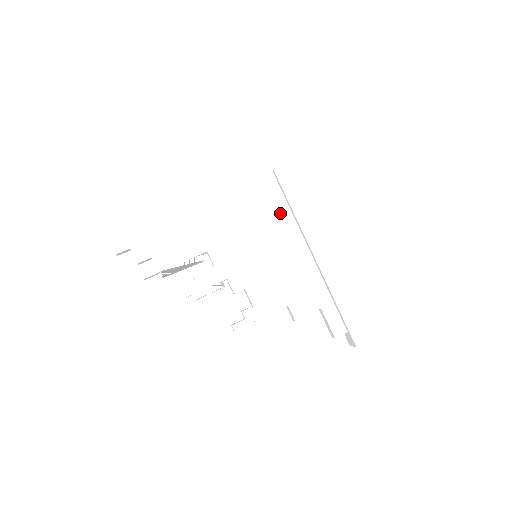
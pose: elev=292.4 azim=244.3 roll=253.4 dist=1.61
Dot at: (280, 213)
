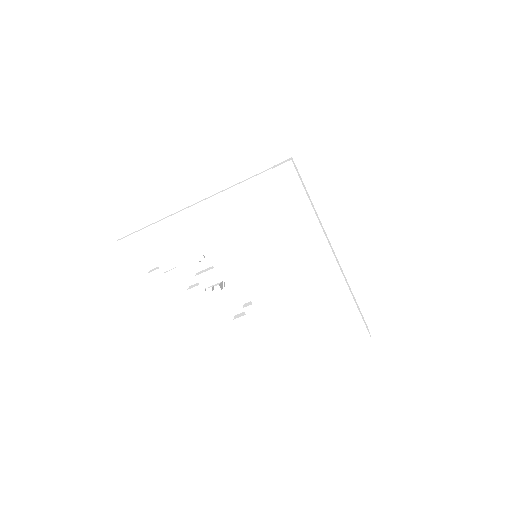
Dot at: (280, 214)
